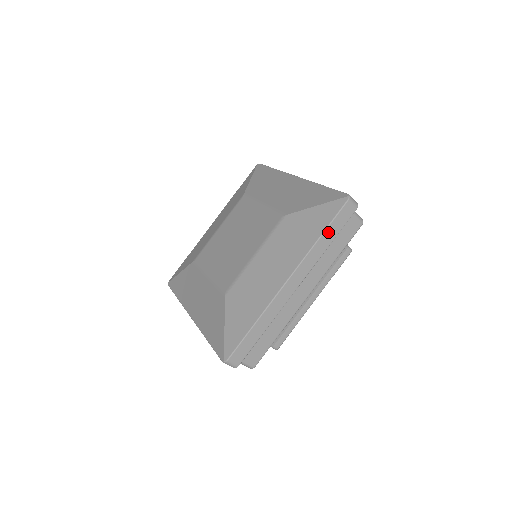
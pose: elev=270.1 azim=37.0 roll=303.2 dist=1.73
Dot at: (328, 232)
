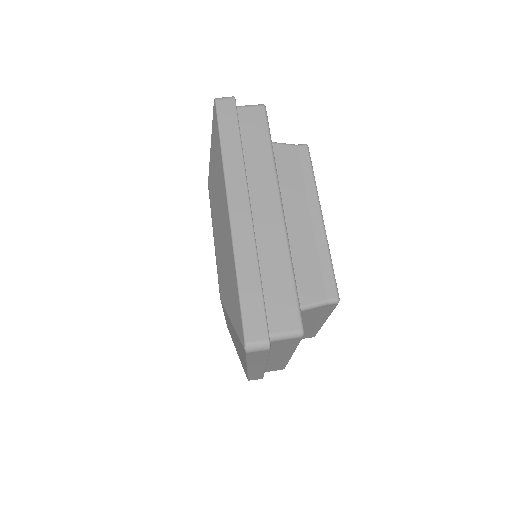
Dot at: (225, 138)
